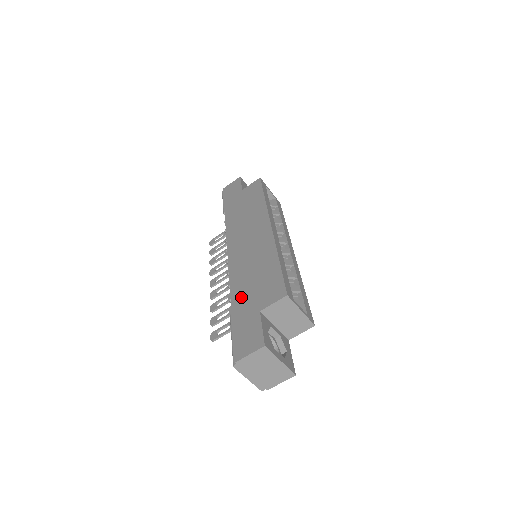
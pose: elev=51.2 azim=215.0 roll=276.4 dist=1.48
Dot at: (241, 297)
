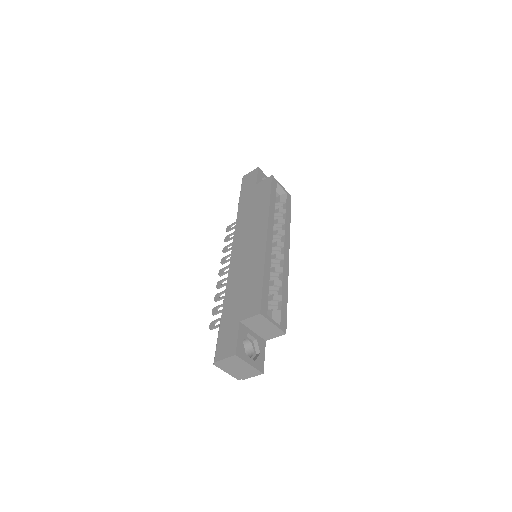
Dot at: (231, 303)
